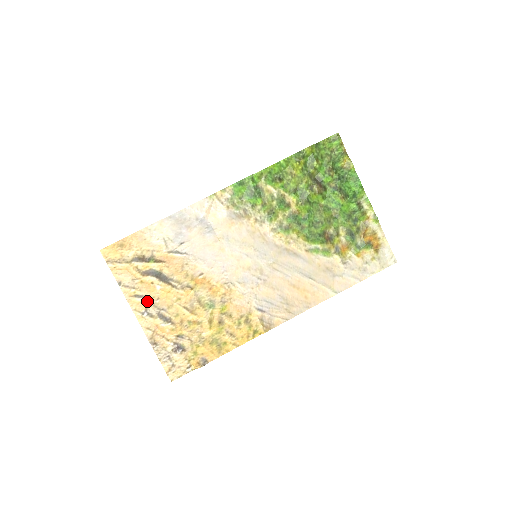
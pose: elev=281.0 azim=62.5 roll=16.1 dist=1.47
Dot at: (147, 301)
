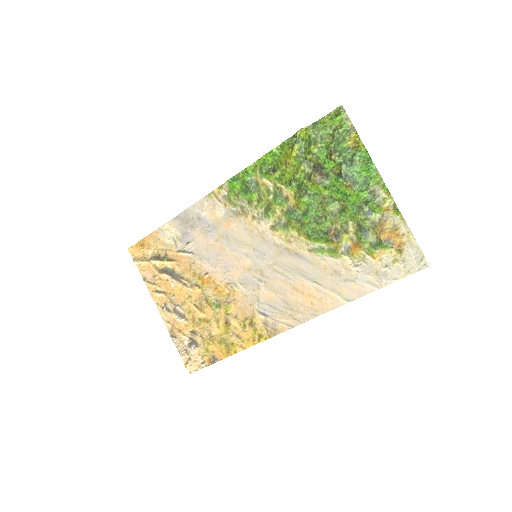
Dot at: (165, 297)
